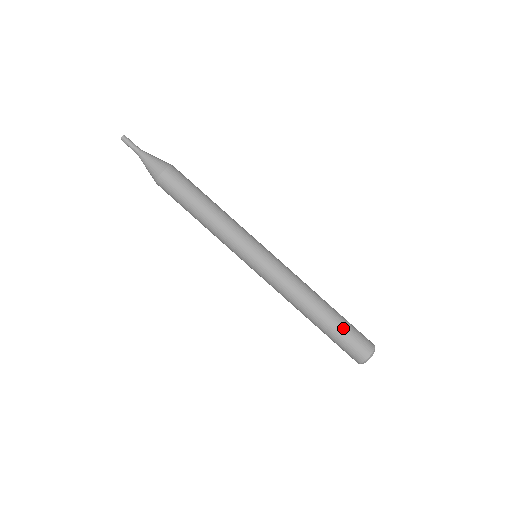
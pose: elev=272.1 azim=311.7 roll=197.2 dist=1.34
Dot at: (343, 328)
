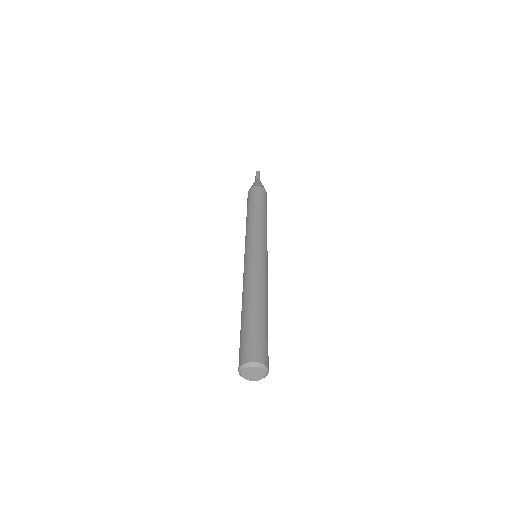
Dot at: (249, 327)
